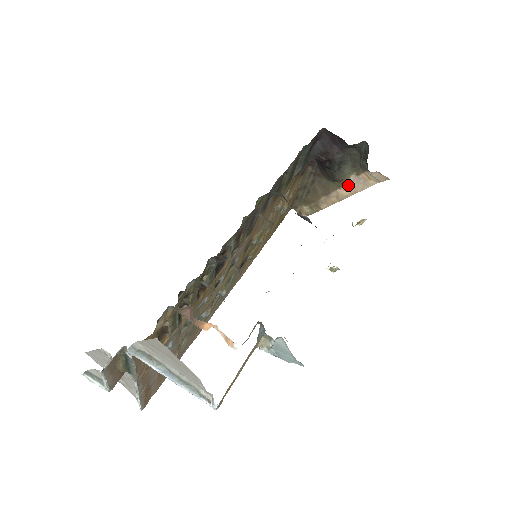
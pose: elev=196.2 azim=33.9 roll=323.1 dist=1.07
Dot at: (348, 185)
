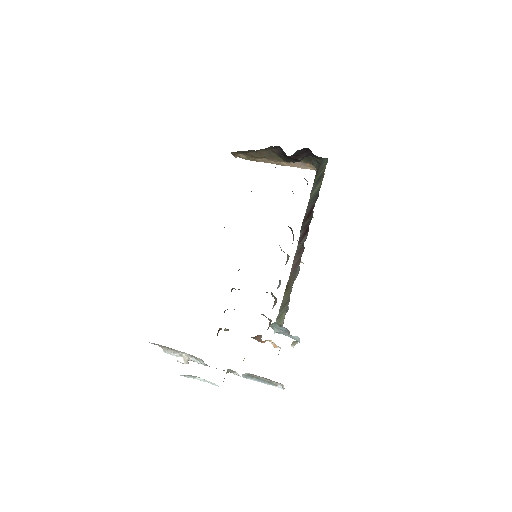
Dot at: (291, 162)
